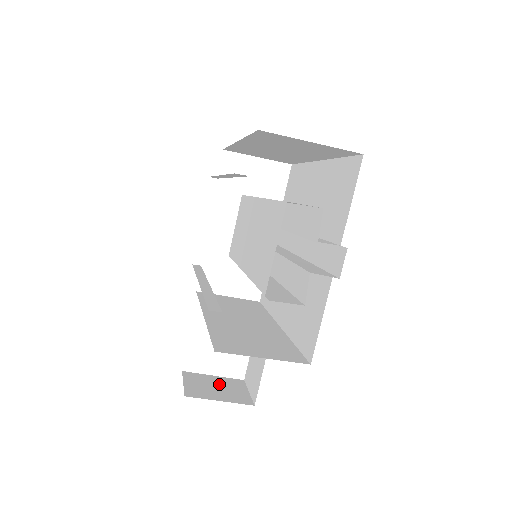
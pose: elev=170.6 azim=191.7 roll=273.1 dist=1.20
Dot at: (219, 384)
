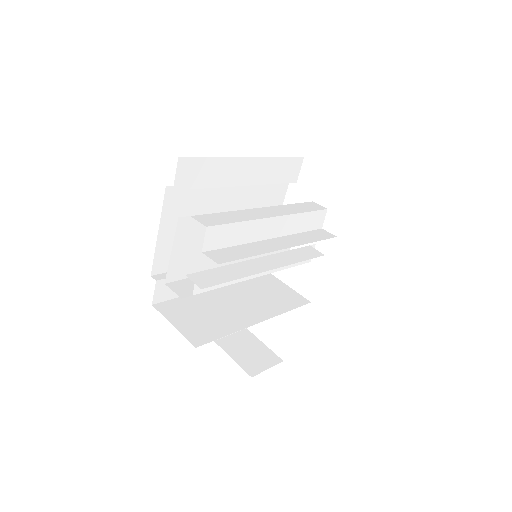
Dot at: (256, 350)
